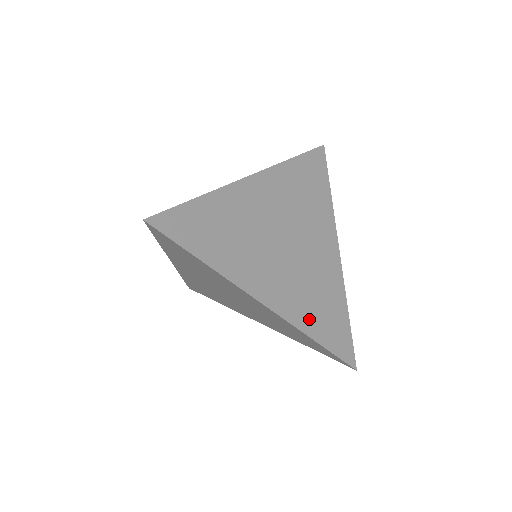
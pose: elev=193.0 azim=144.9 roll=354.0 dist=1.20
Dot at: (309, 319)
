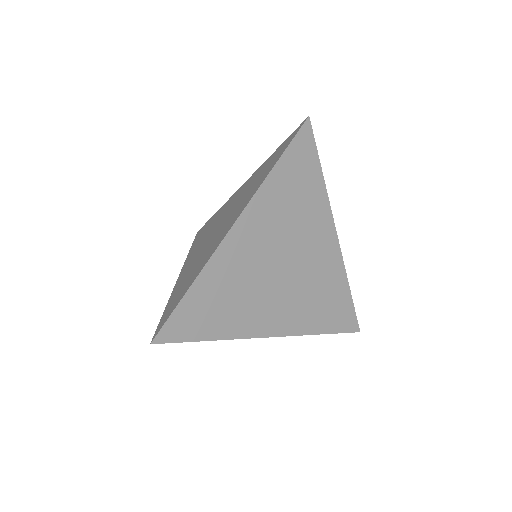
Dot at: (314, 321)
